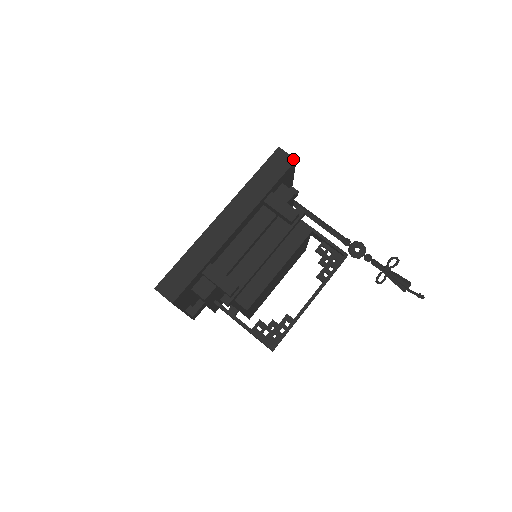
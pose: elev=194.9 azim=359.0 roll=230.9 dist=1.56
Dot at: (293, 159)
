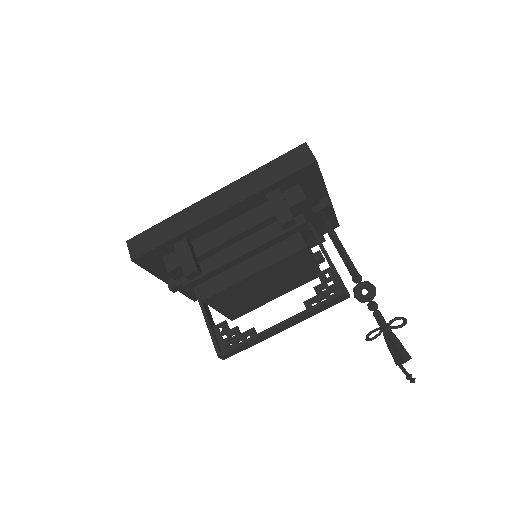
Dot at: (313, 159)
